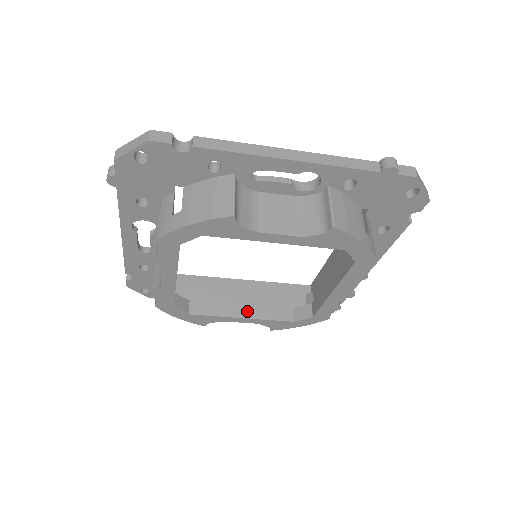
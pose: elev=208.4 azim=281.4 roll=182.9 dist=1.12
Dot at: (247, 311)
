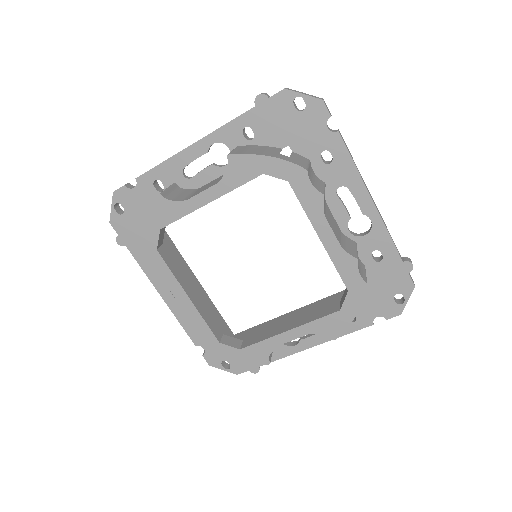
Dot at: (293, 324)
